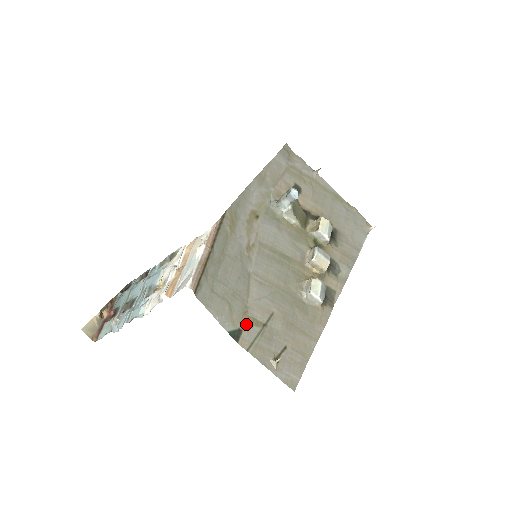
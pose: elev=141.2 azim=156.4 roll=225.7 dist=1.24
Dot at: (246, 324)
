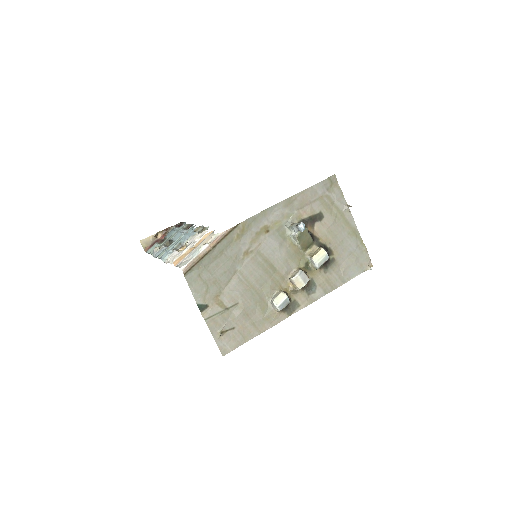
Dot at: (214, 303)
